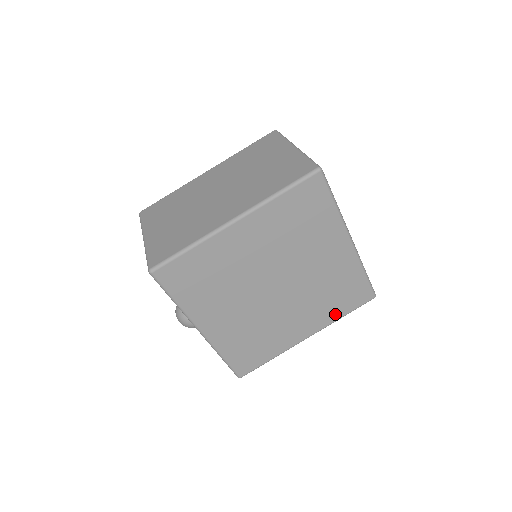
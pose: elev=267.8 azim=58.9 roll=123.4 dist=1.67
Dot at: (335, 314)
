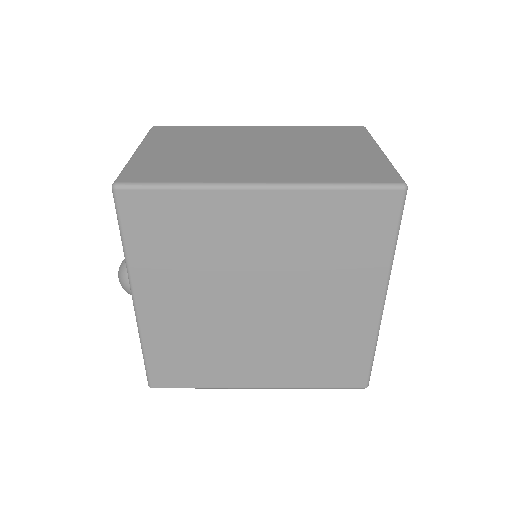
Dot at: (308, 379)
